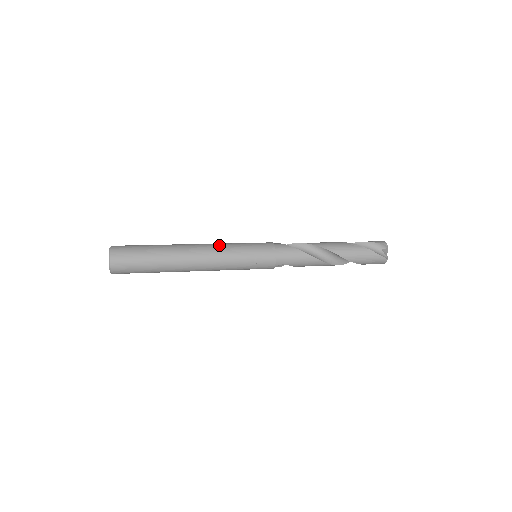
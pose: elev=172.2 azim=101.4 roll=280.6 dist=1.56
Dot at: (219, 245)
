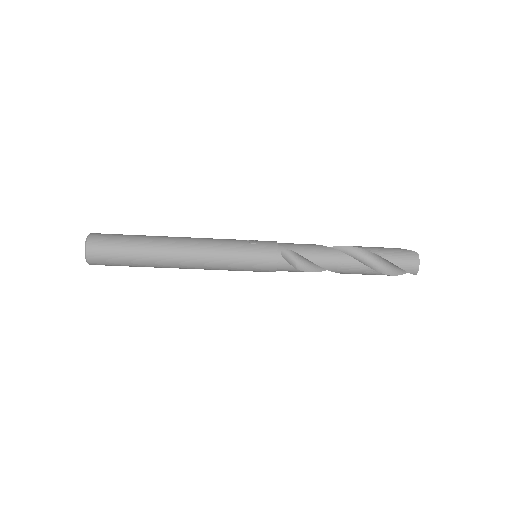
Dot at: occluded
